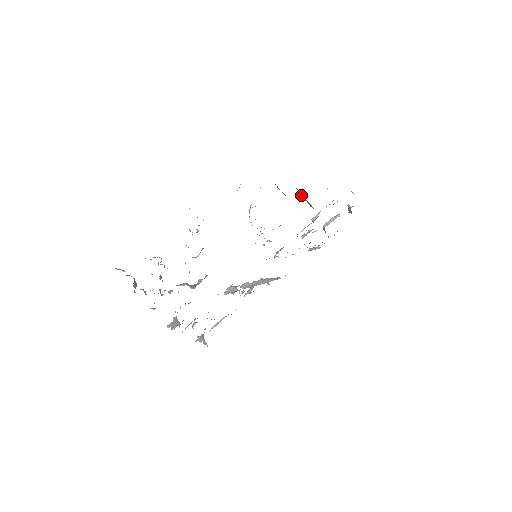
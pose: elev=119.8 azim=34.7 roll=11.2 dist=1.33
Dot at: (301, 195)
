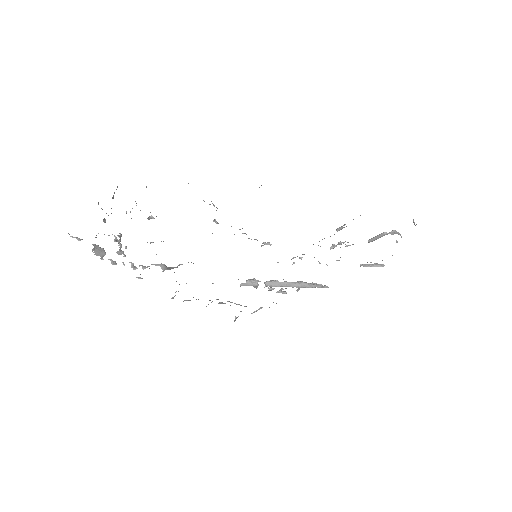
Dot at: occluded
